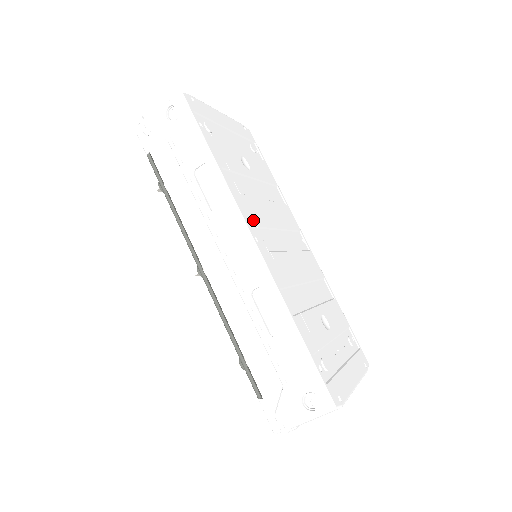
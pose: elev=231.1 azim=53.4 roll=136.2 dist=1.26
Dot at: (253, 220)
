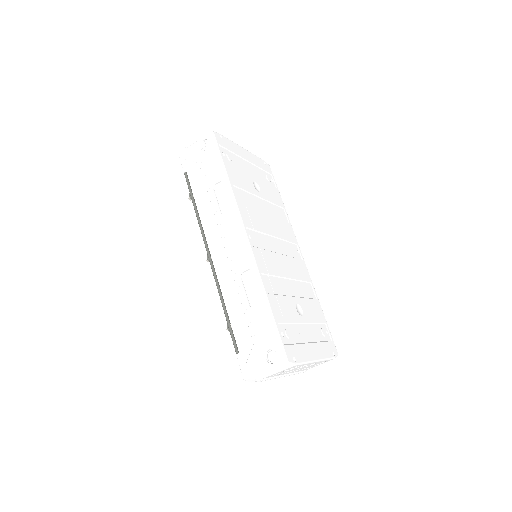
Dot at: (251, 224)
